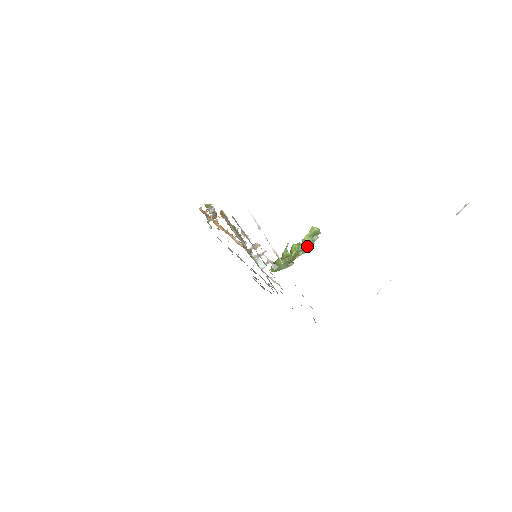
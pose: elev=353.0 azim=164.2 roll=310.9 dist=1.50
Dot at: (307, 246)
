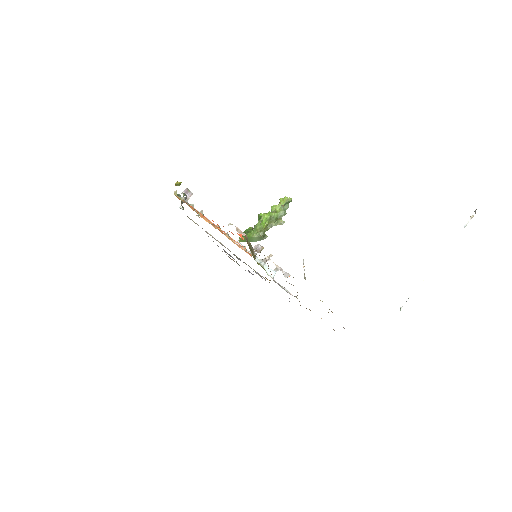
Dot at: (279, 217)
